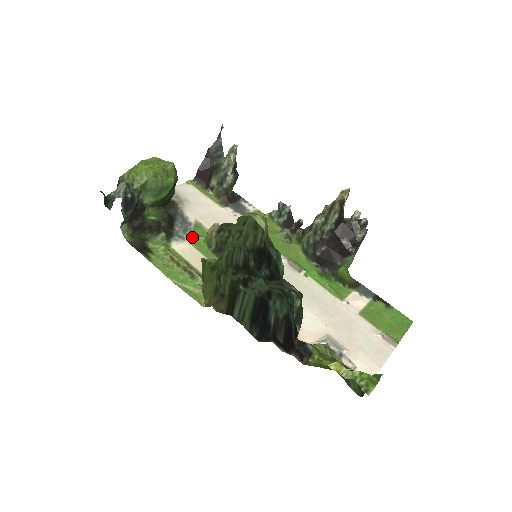
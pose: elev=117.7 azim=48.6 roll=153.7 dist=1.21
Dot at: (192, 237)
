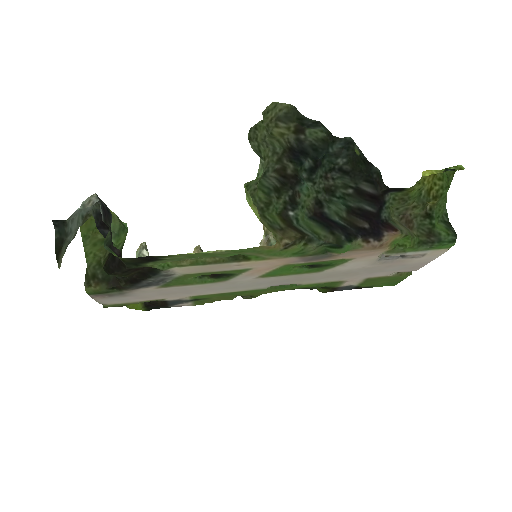
Dot at: (176, 277)
